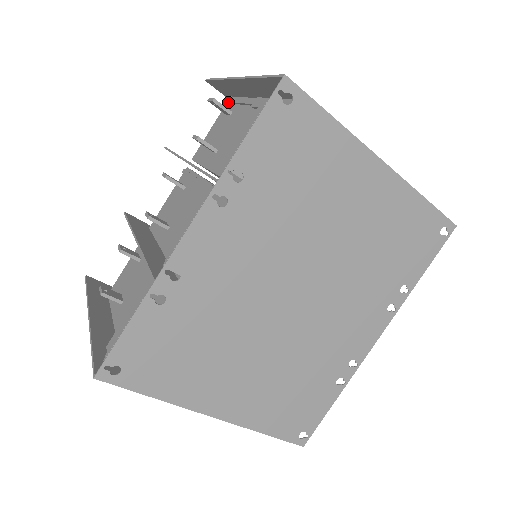
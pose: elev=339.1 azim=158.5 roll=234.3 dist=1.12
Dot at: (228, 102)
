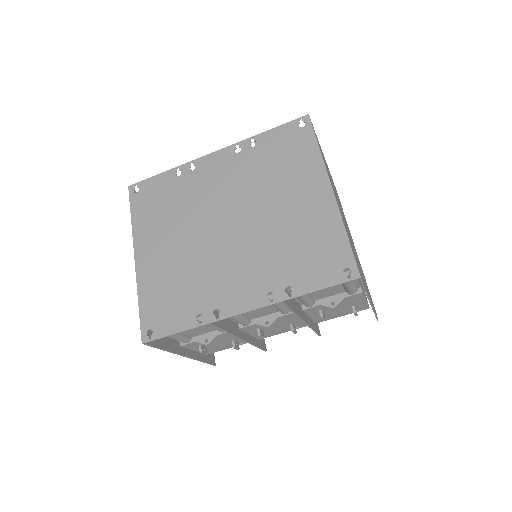
Dot at: occluded
